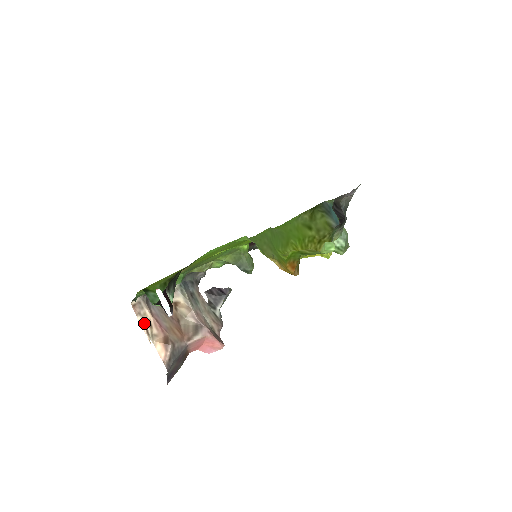
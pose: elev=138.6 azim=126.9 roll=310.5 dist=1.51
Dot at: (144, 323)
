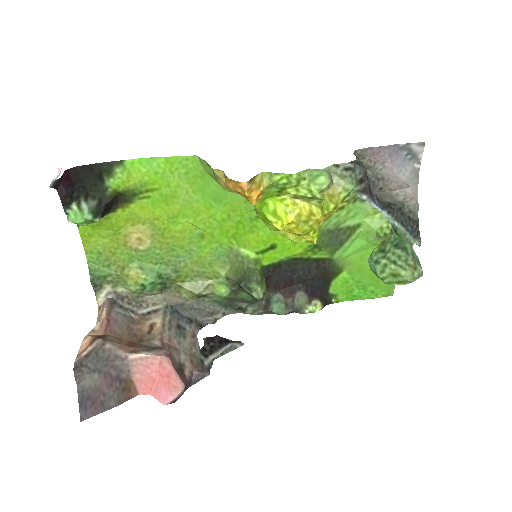
Dot at: occluded
